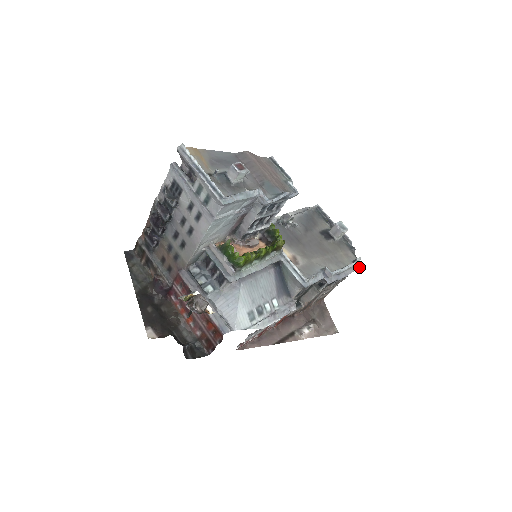
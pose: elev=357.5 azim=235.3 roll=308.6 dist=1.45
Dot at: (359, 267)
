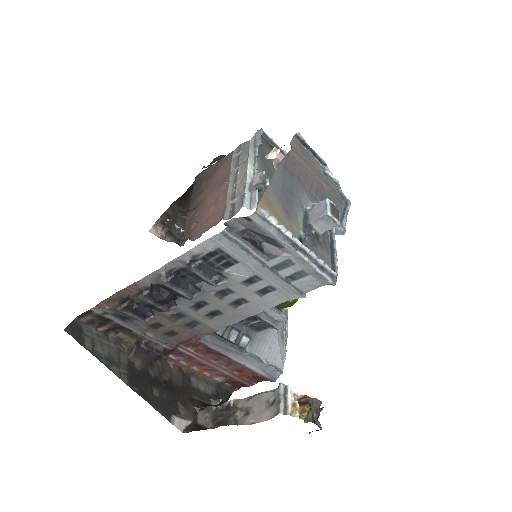
Dot at: occluded
